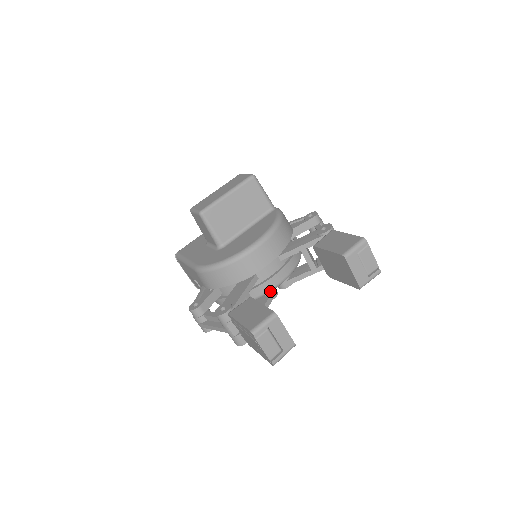
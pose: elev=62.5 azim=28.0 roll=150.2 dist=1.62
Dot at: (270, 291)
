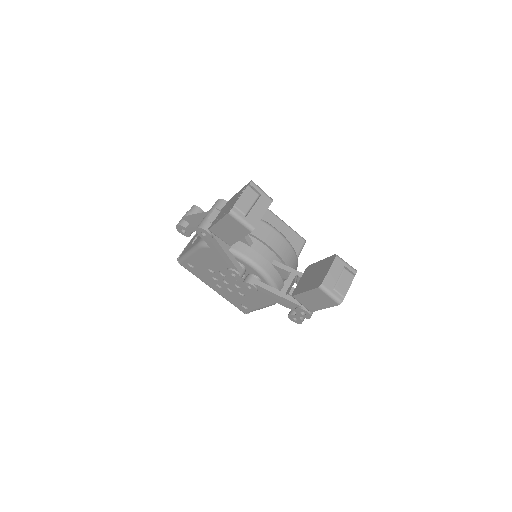
Dot at: (246, 259)
